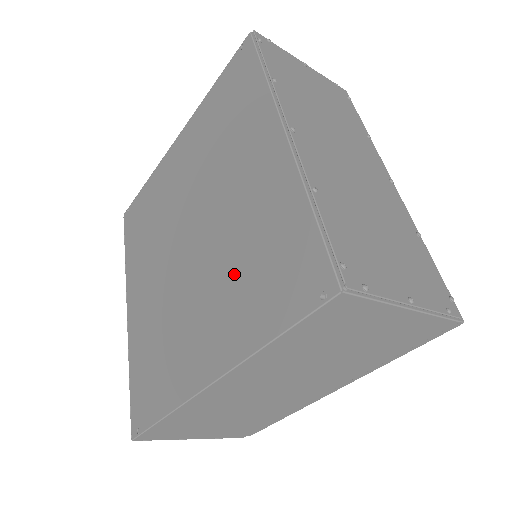
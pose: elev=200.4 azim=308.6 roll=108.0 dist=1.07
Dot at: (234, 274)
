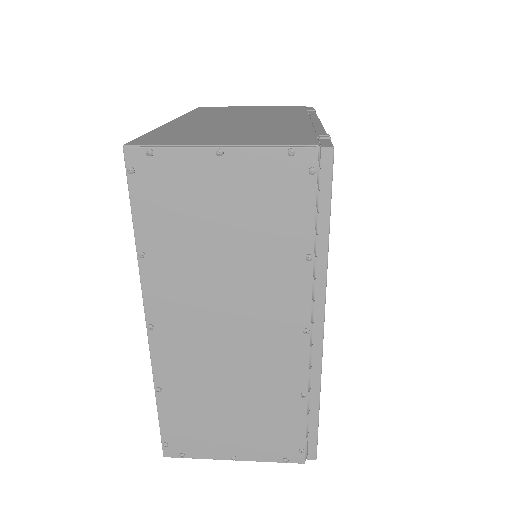
Dot at: occluded
